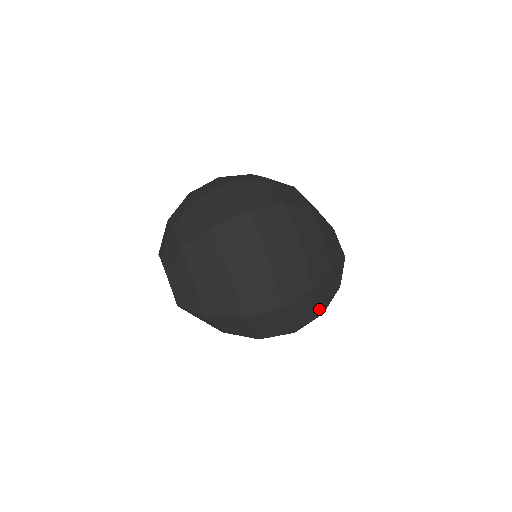
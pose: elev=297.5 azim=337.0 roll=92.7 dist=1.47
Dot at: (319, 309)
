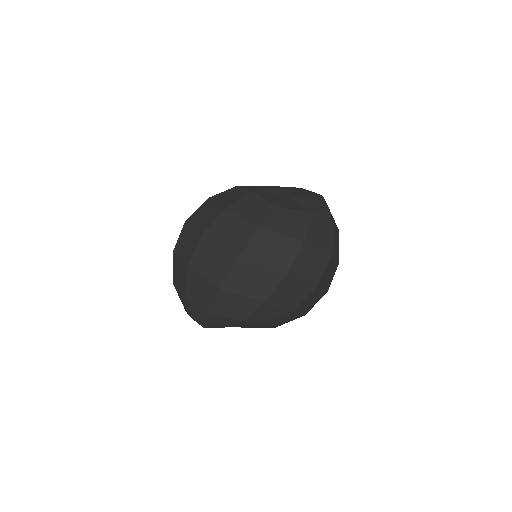
Dot at: (292, 240)
